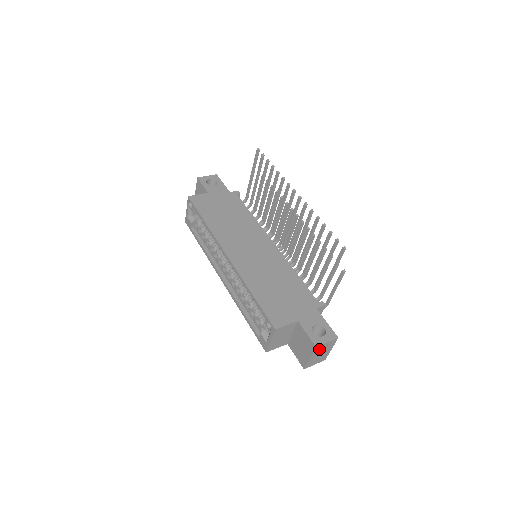
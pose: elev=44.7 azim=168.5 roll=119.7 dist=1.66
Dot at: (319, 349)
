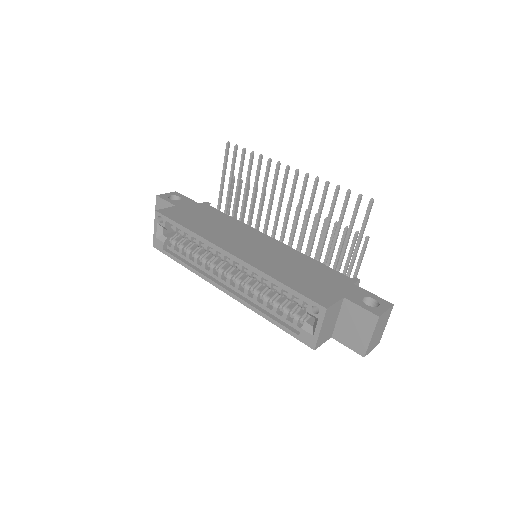
Dot at: (379, 322)
